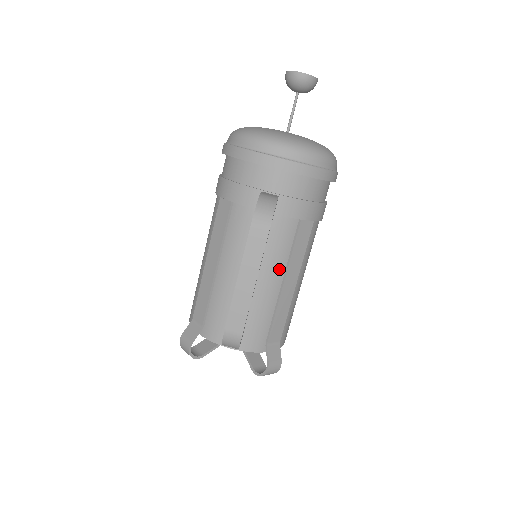
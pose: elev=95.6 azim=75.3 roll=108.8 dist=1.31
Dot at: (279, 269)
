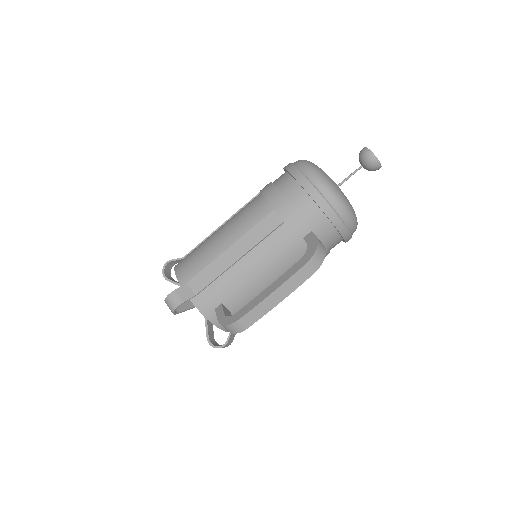
Dot at: occluded
